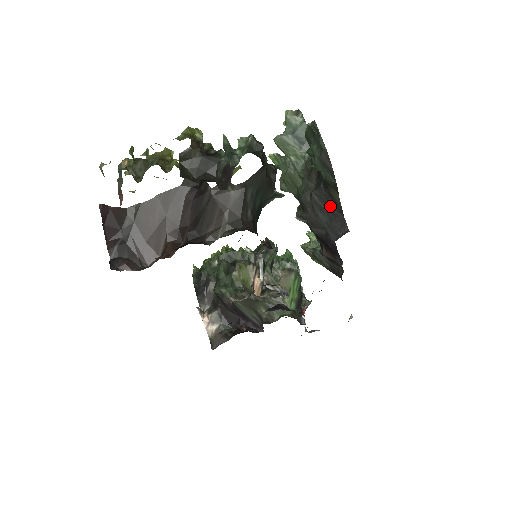
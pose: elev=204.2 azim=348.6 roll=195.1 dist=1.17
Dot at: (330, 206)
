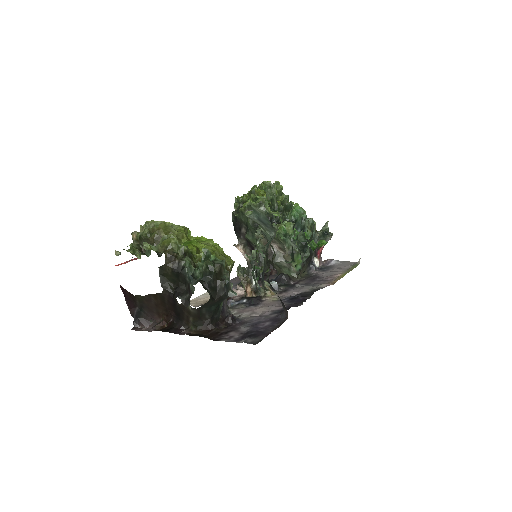
Dot at: occluded
